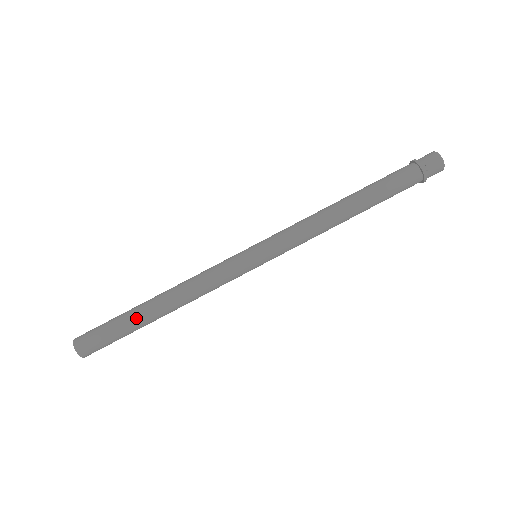
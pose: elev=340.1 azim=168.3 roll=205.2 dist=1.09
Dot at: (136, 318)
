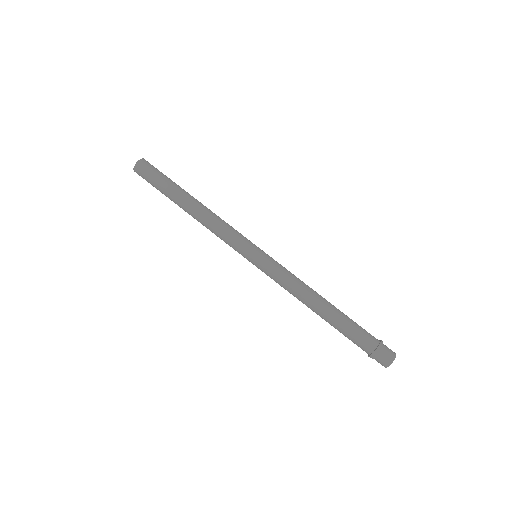
Dot at: (172, 197)
